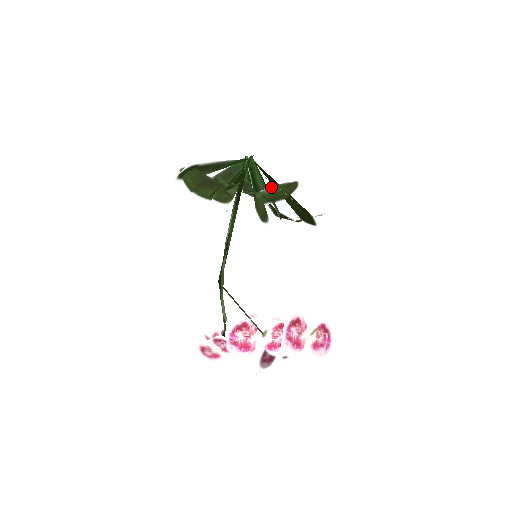
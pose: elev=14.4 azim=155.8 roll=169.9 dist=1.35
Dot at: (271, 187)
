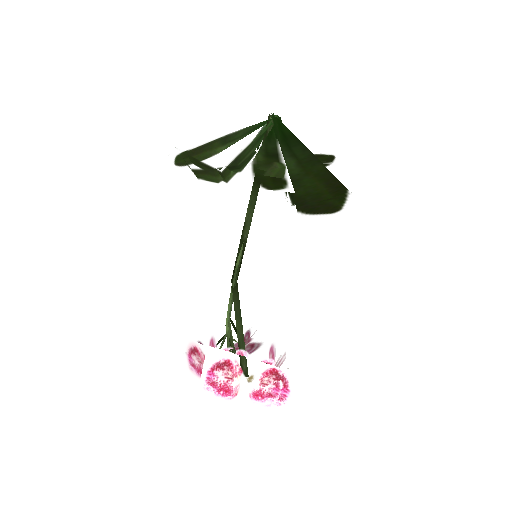
Dot at: occluded
